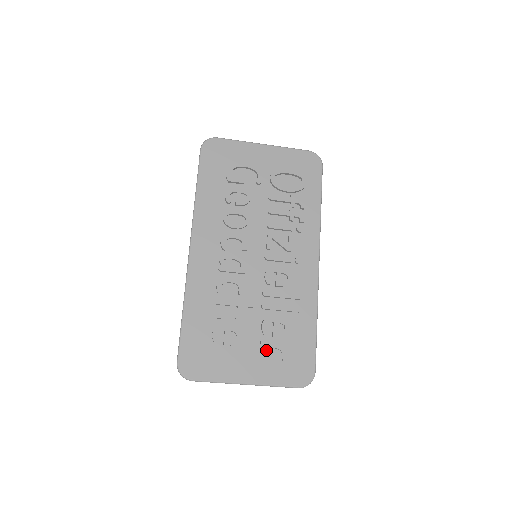
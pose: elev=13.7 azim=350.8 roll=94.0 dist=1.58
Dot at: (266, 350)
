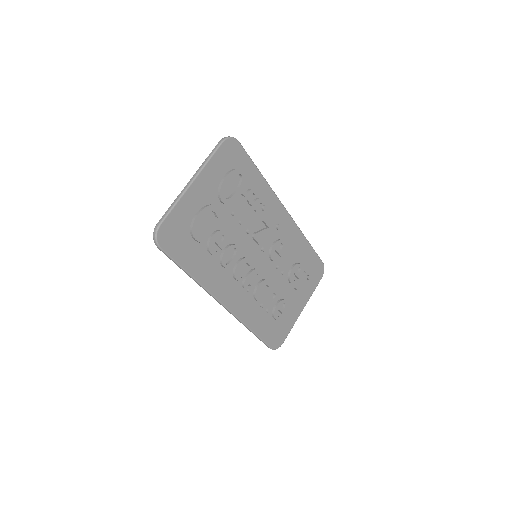
Dot at: (299, 287)
